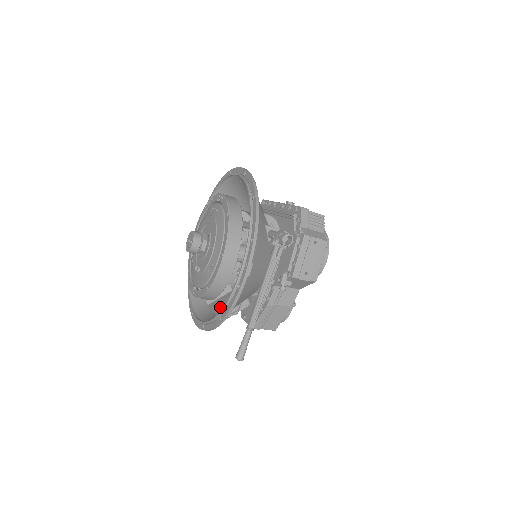
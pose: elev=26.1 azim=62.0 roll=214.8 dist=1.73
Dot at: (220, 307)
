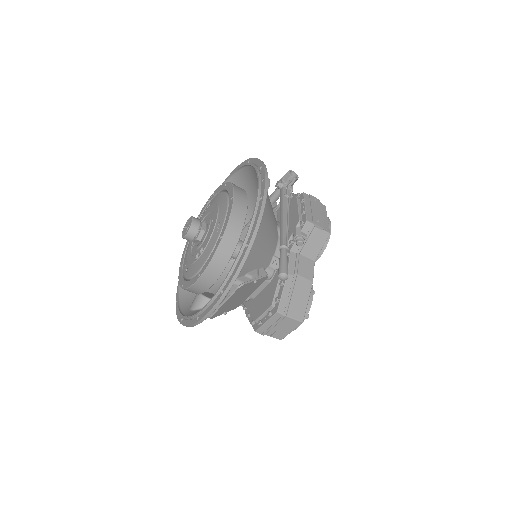
Dot at: occluded
